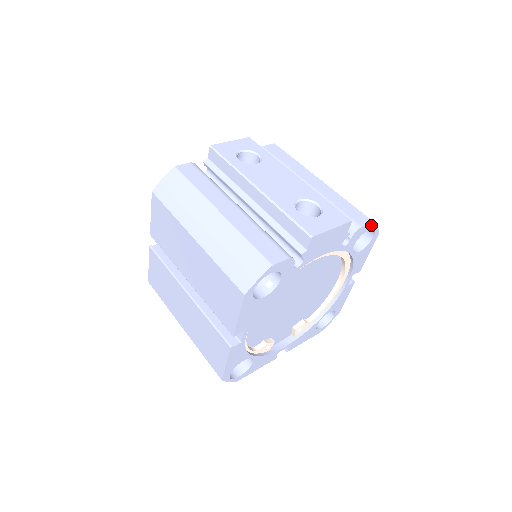
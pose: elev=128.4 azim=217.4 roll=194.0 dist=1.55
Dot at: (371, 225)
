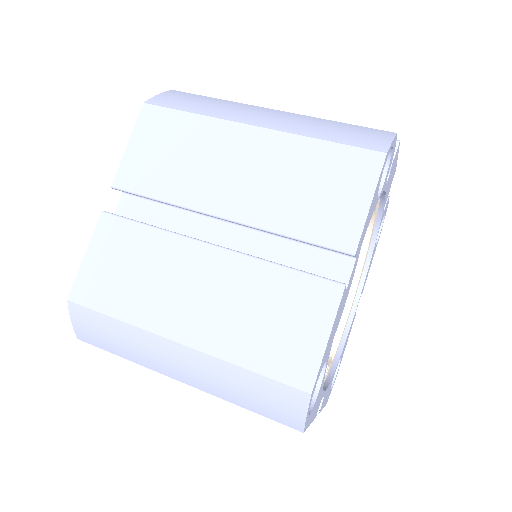
Dot at: (387, 207)
